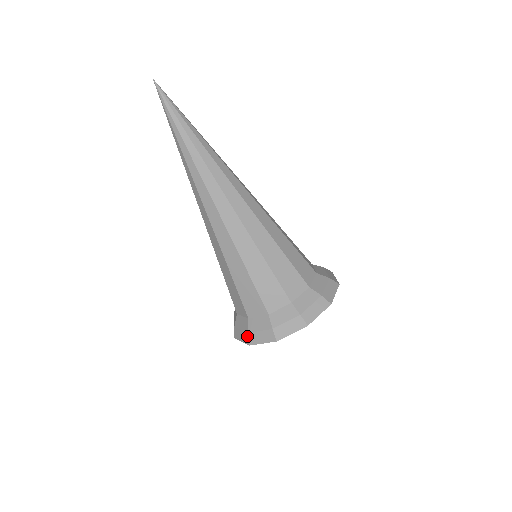
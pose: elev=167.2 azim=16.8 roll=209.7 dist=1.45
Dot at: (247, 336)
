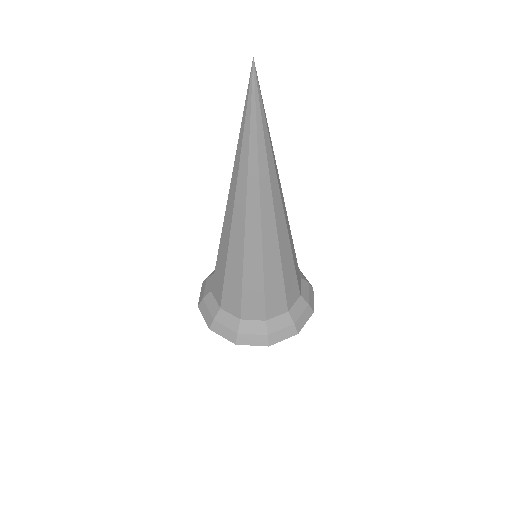
Dot at: (235, 336)
